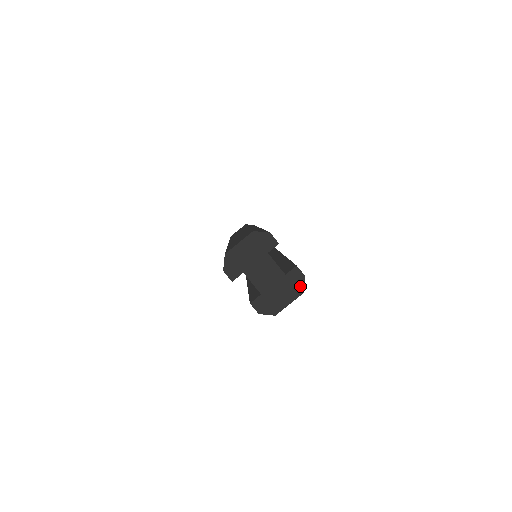
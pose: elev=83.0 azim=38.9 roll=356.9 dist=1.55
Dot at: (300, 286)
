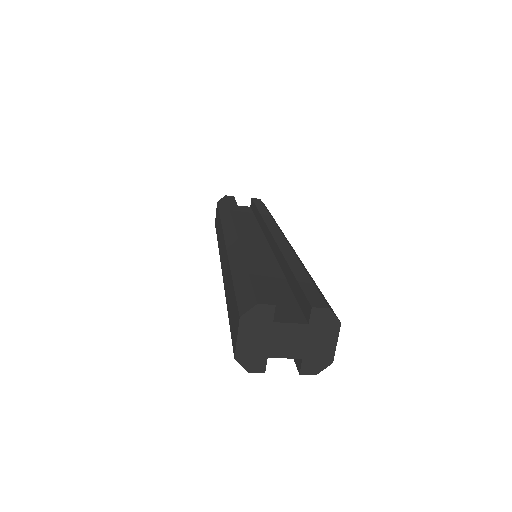
Dot at: (332, 321)
